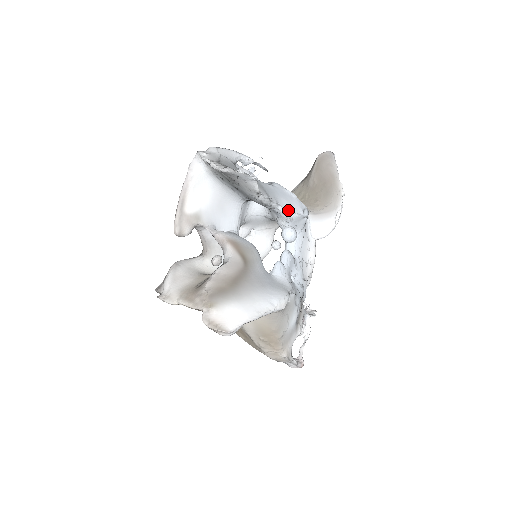
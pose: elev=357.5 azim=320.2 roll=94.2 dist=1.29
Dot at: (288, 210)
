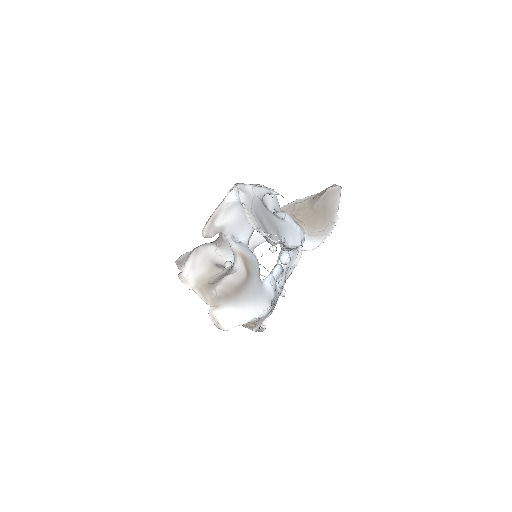
Dot at: (290, 245)
